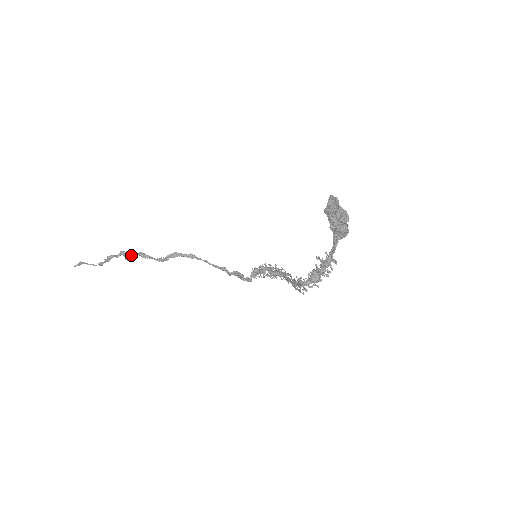
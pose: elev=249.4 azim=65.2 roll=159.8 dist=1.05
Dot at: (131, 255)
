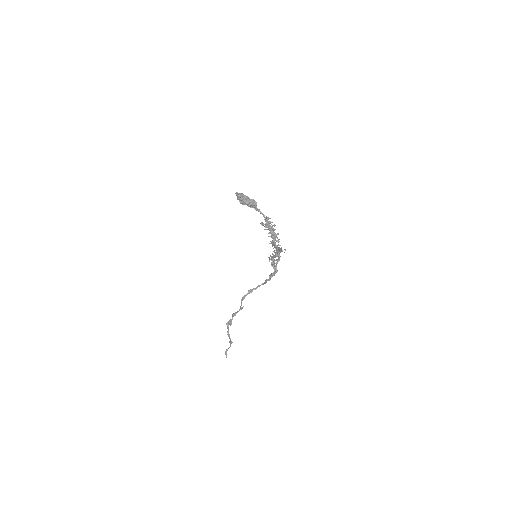
Dot at: (231, 321)
